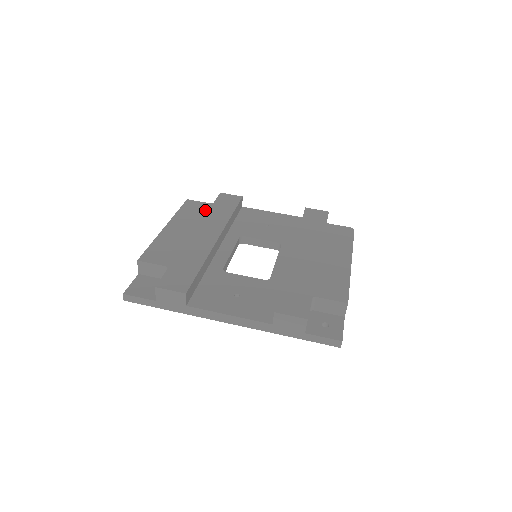
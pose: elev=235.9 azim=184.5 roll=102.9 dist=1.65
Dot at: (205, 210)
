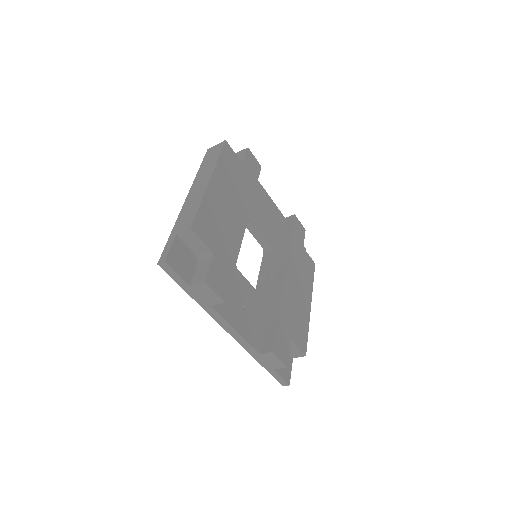
Dot at: (238, 171)
